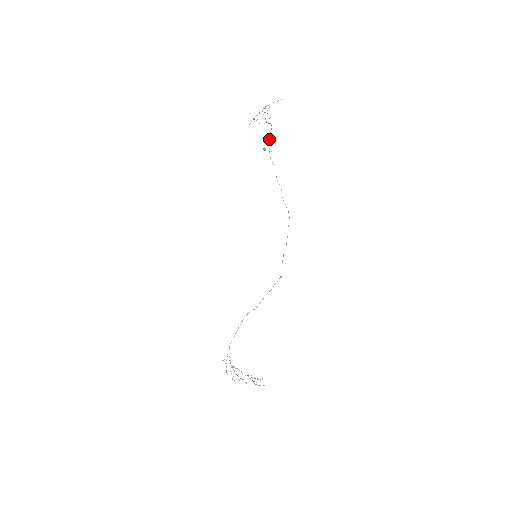
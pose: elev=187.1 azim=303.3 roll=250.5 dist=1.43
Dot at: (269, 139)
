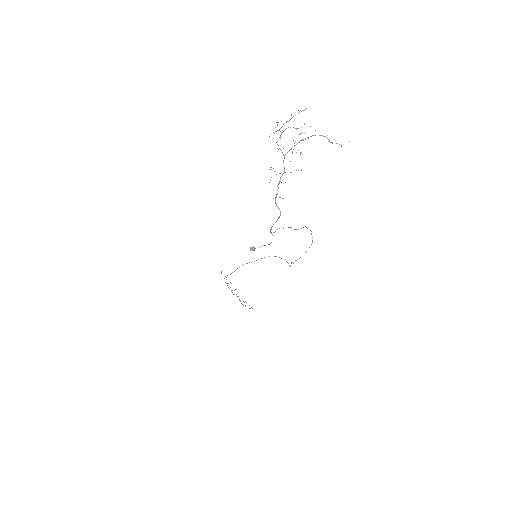
Dot at: (271, 228)
